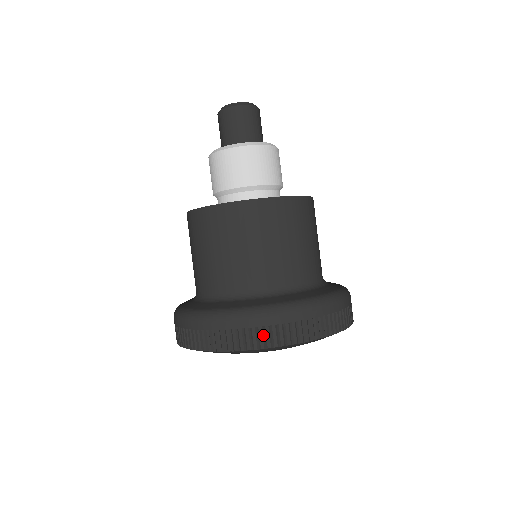
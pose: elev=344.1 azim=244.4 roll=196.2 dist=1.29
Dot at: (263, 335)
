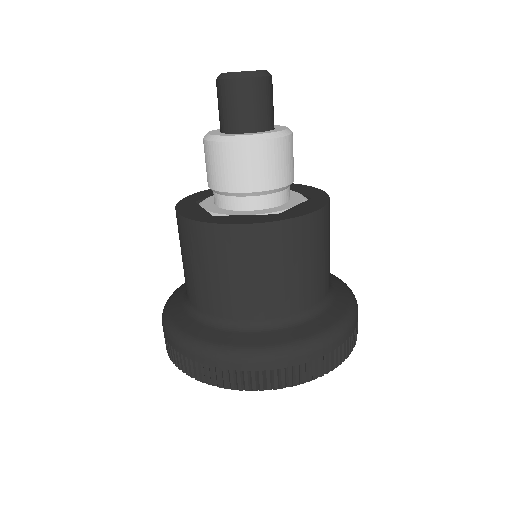
Dot at: (256, 378)
